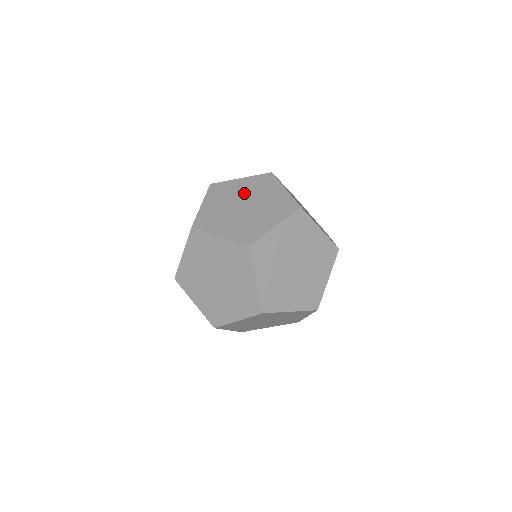
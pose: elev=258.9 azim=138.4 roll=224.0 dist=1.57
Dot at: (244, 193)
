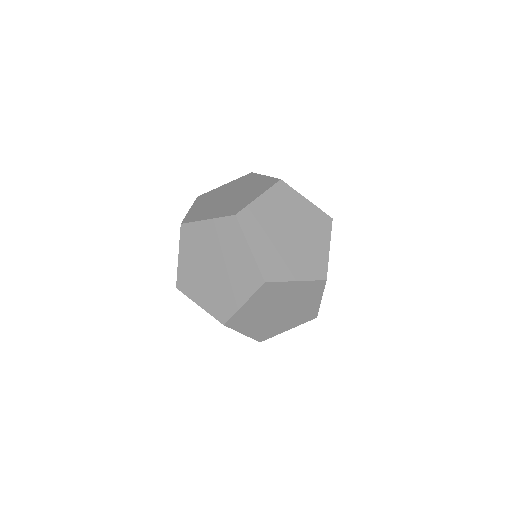
Dot at: (212, 247)
